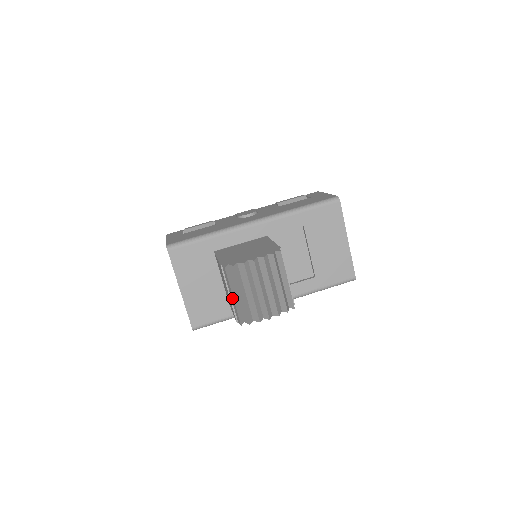
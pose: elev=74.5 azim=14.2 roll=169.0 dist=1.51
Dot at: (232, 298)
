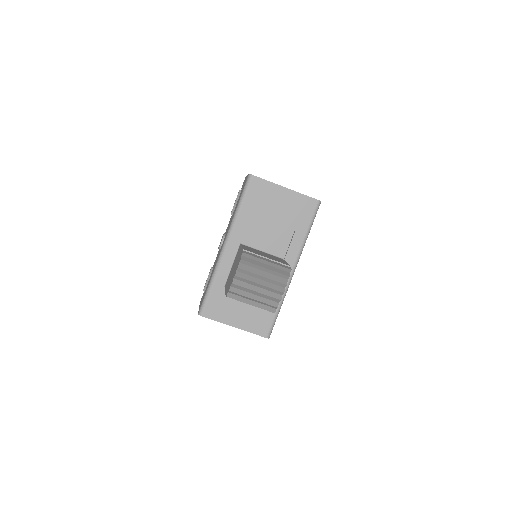
Dot at: occluded
